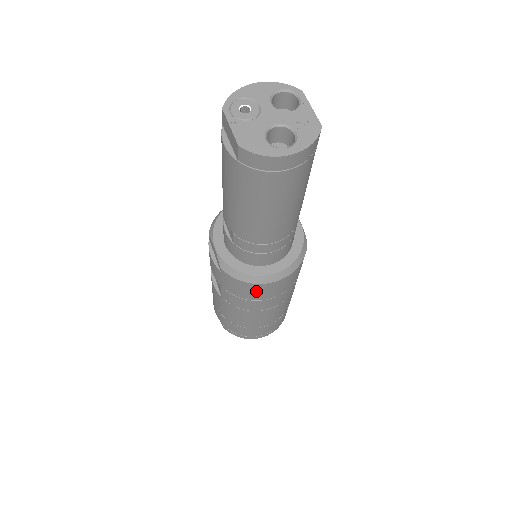
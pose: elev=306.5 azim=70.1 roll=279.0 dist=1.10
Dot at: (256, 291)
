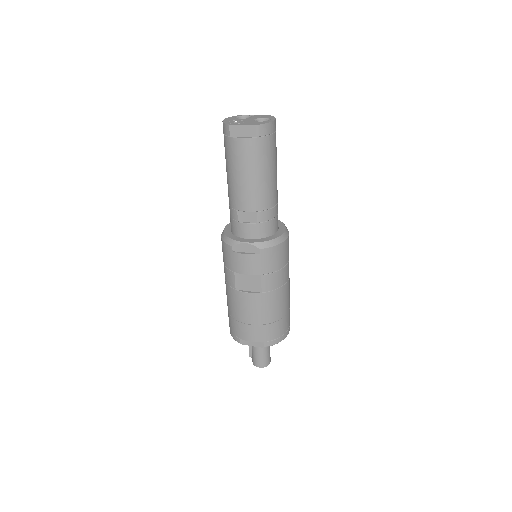
Dot at: (283, 253)
